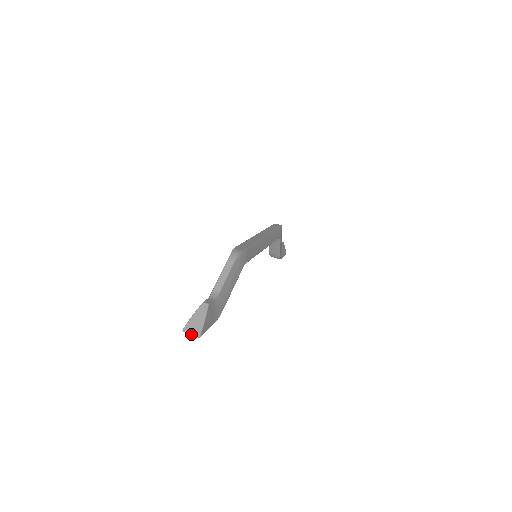
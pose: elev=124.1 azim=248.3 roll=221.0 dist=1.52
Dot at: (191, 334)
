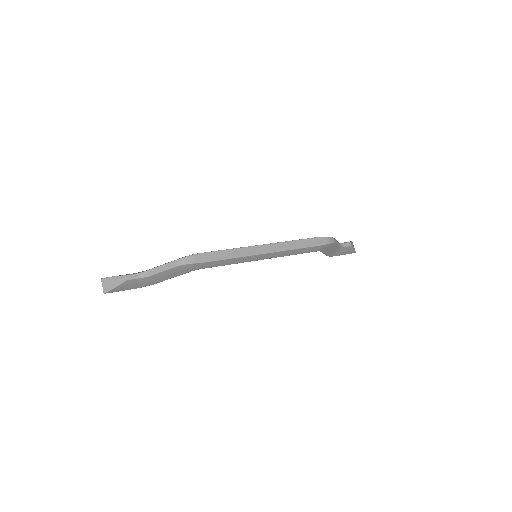
Dot at: (102, 286)
